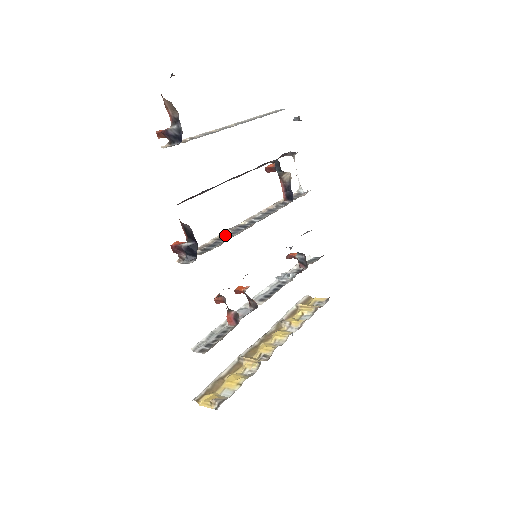
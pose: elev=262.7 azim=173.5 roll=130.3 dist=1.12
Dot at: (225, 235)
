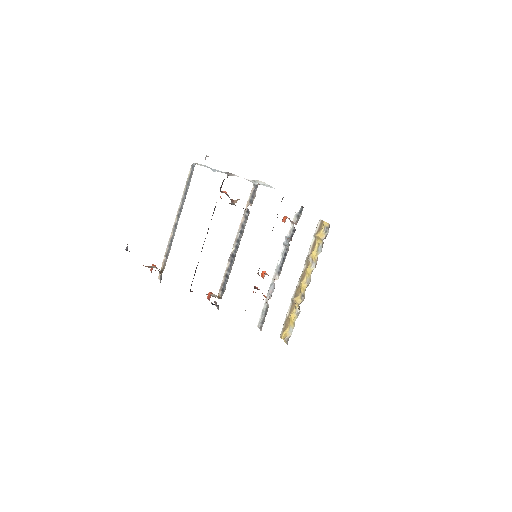
Dot at: (228, 269)
